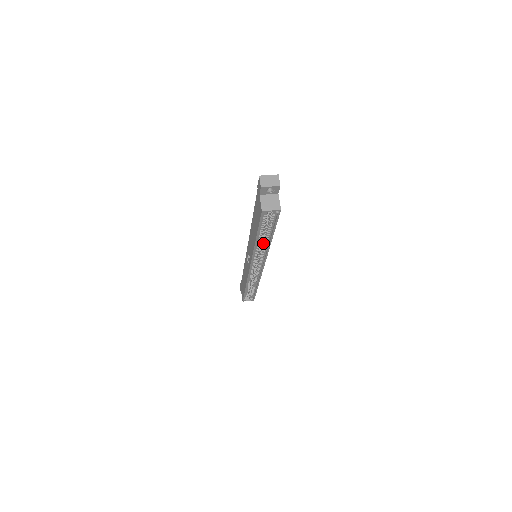
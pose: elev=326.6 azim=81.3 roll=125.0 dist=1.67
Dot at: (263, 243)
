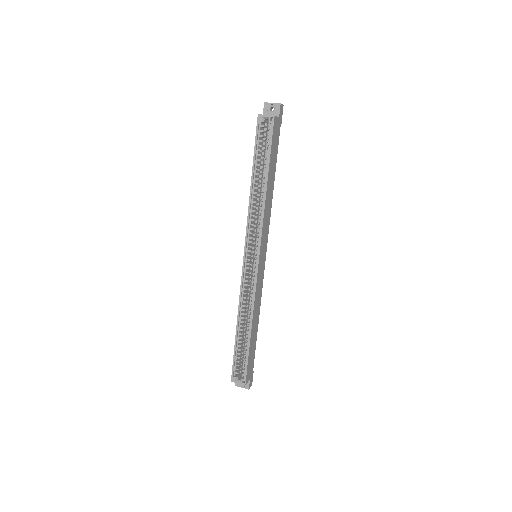
Dot at: (260, 198)
